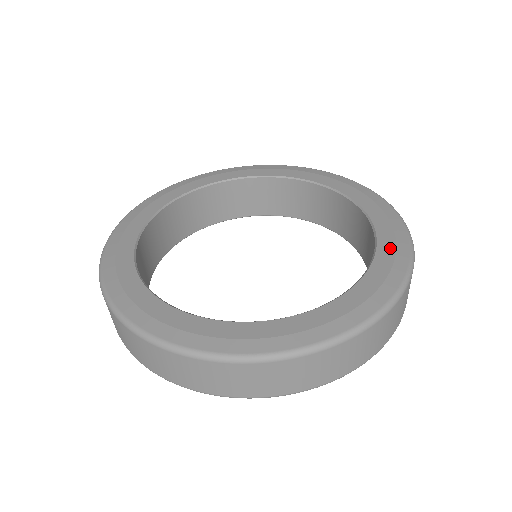
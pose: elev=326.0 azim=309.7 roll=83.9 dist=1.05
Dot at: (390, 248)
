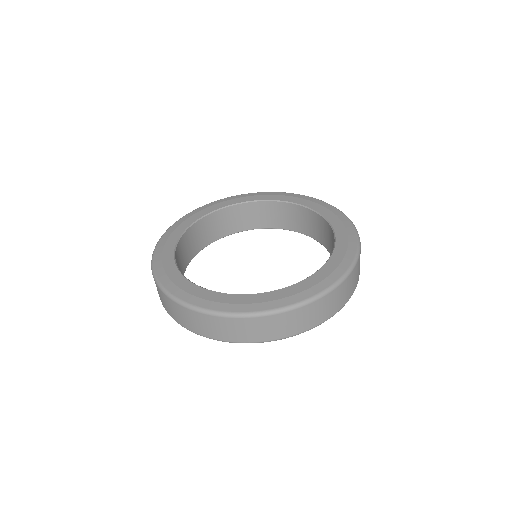
Dot at: (334, 217)
